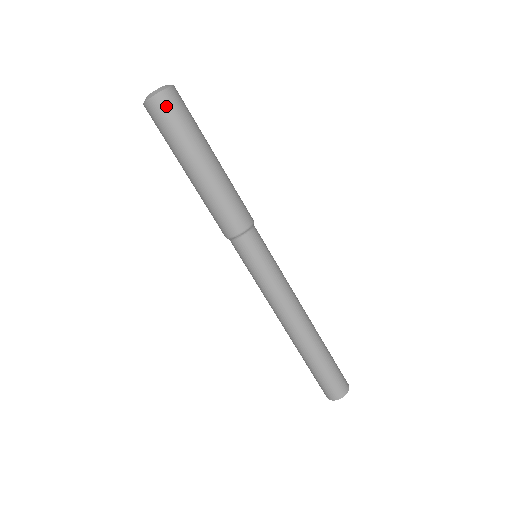
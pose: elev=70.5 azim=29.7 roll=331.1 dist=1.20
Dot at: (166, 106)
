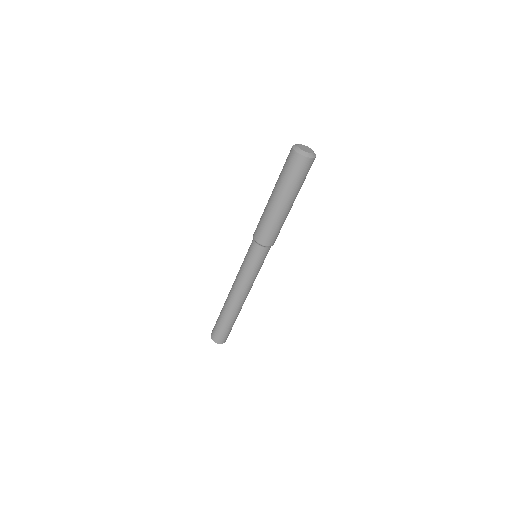
Dot at: (302, 165)
